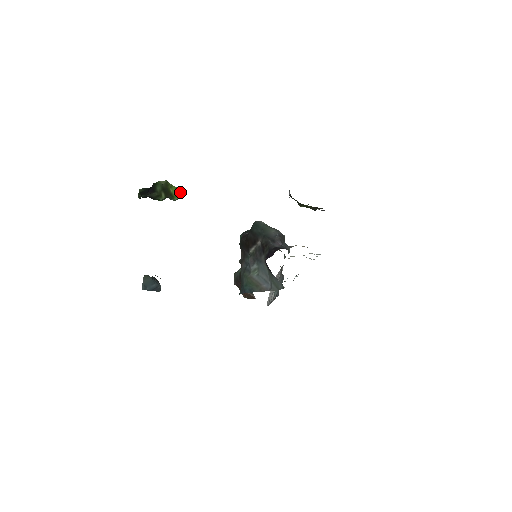
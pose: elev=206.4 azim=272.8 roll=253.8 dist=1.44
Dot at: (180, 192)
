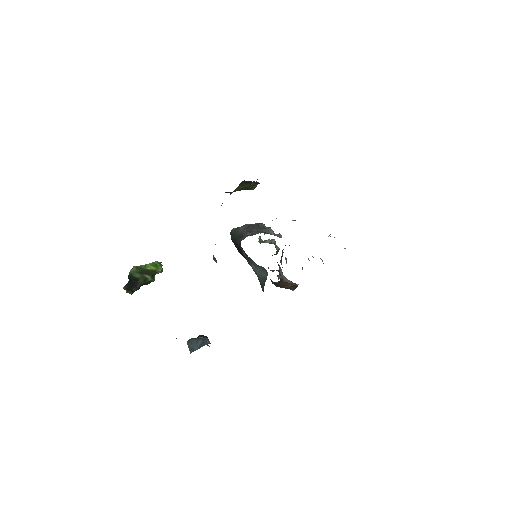
Dot at: (160, 263)
